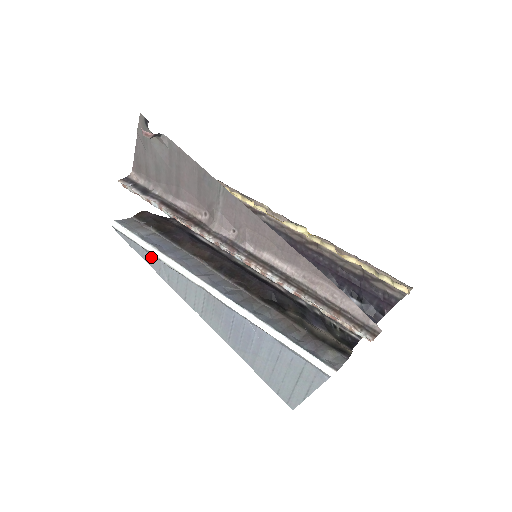
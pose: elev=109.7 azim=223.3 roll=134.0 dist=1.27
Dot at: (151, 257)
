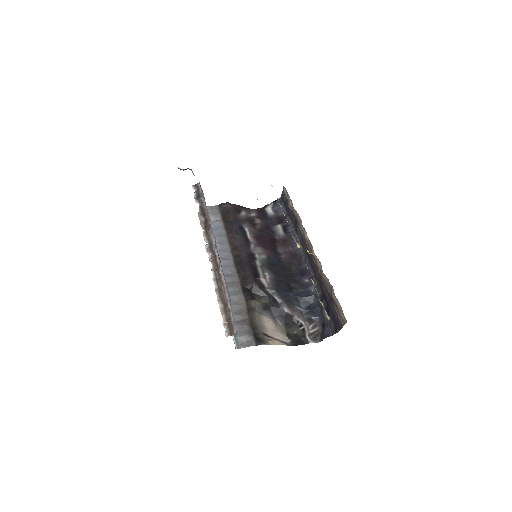
Dot at: occluded
